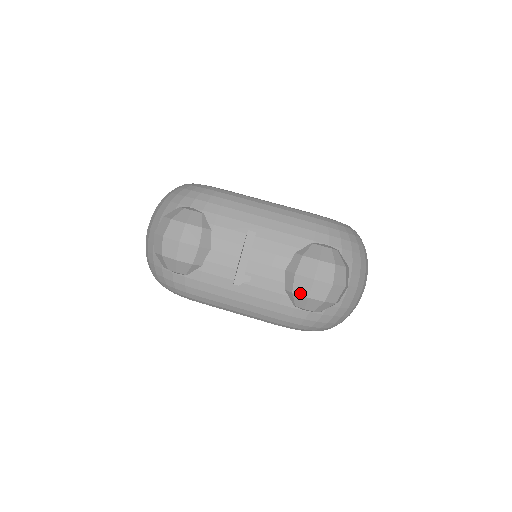
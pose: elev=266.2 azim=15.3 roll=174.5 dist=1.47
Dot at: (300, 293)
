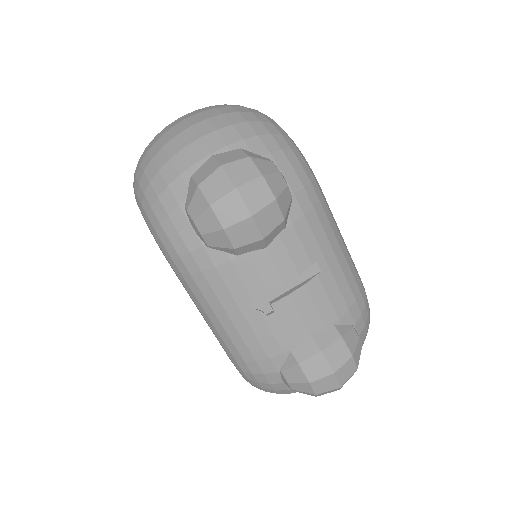
Dot at: (306, 372)
